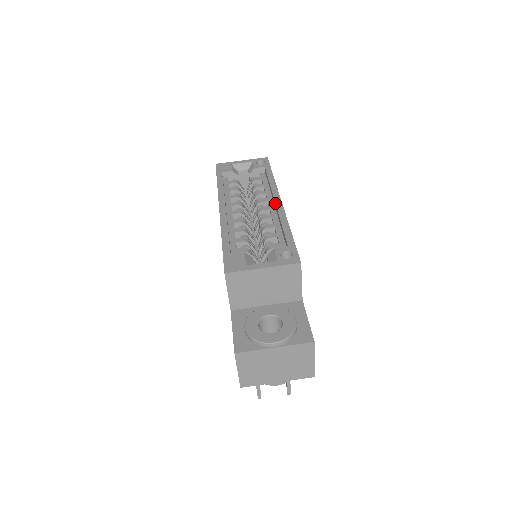
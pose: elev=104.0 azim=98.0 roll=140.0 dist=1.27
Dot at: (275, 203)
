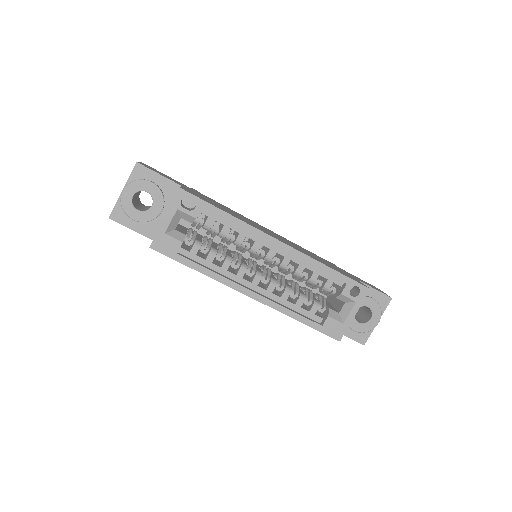
Dot at: occluded
